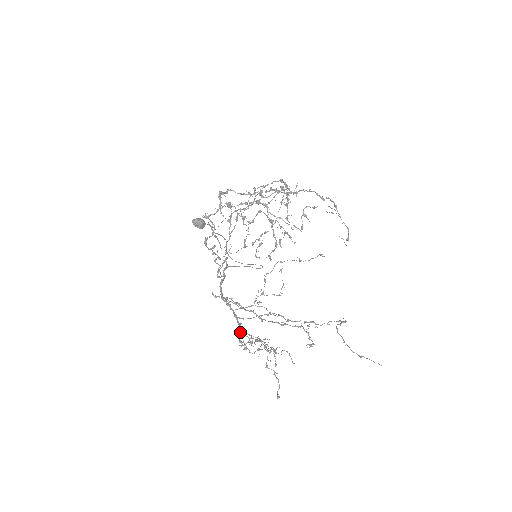
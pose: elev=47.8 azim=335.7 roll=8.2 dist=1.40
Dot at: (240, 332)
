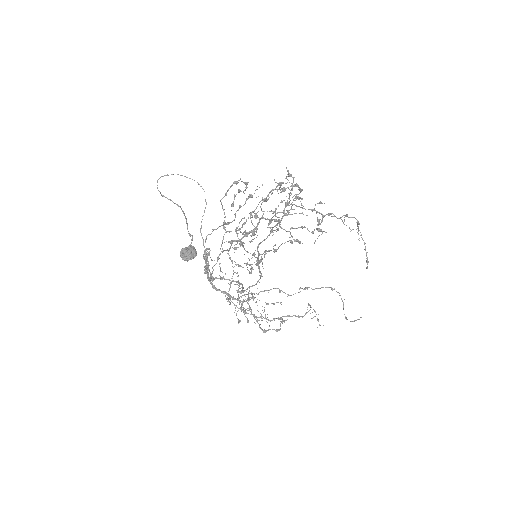
Dot at: (263, 331)
